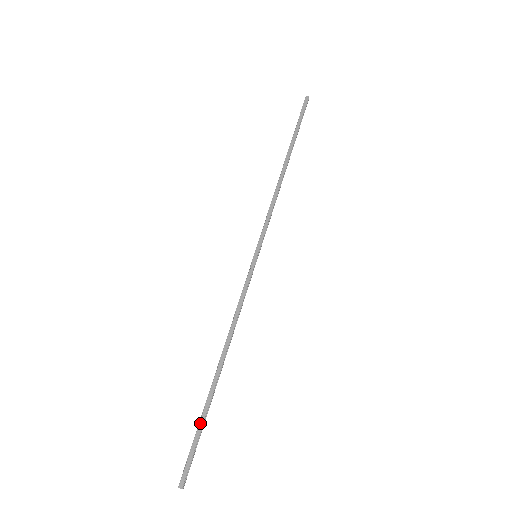
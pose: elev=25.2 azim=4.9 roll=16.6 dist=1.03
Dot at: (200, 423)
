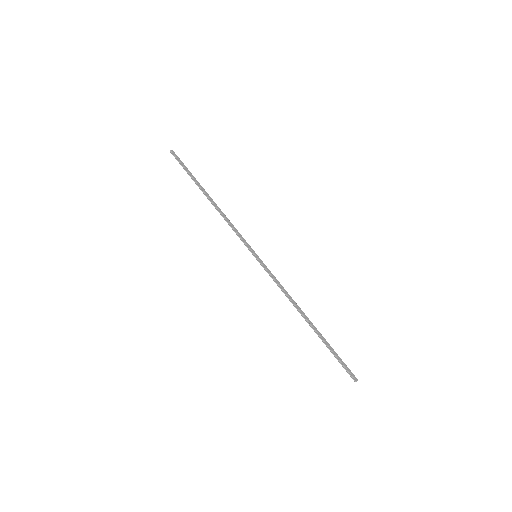
Dot at: (331, 349)
